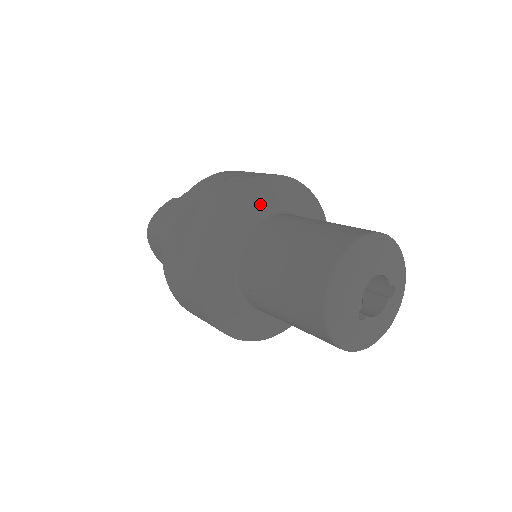
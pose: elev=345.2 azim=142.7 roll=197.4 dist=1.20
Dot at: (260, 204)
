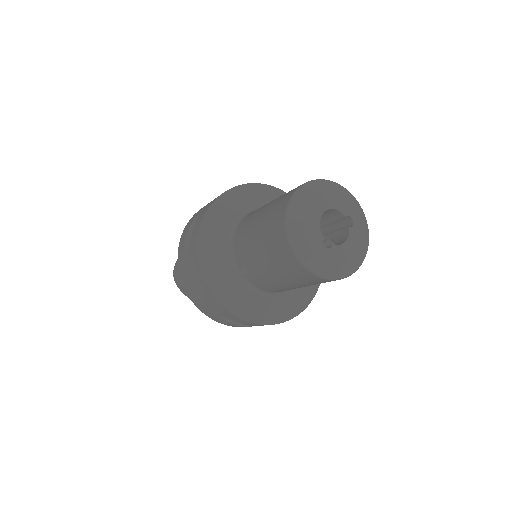
Dot at: (237, 208)
